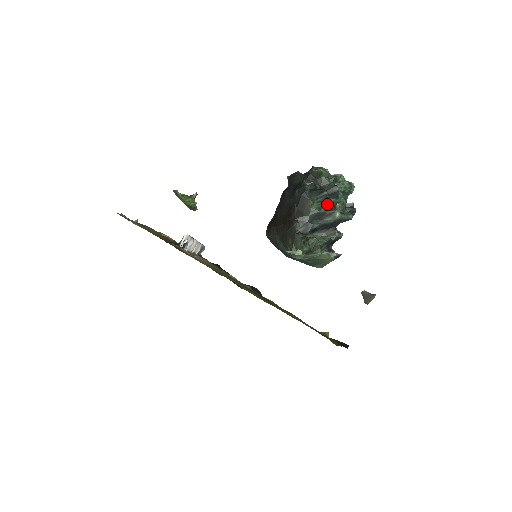
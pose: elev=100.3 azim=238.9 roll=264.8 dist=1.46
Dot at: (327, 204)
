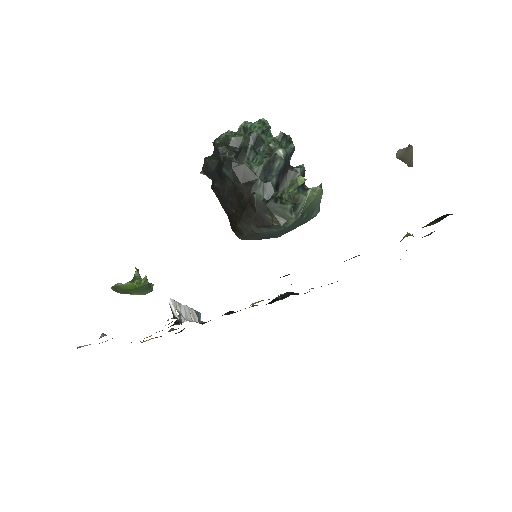
Dot at: (261, 155)
